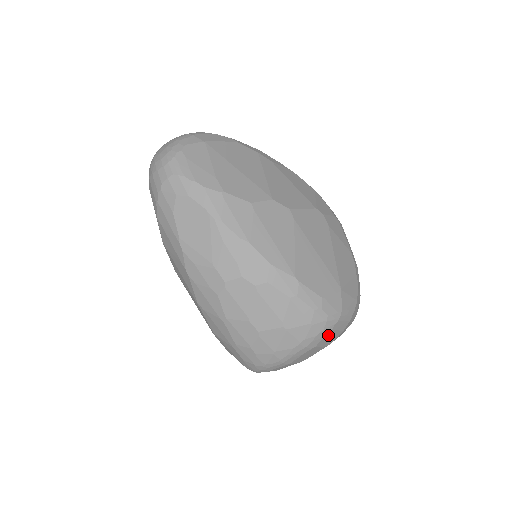
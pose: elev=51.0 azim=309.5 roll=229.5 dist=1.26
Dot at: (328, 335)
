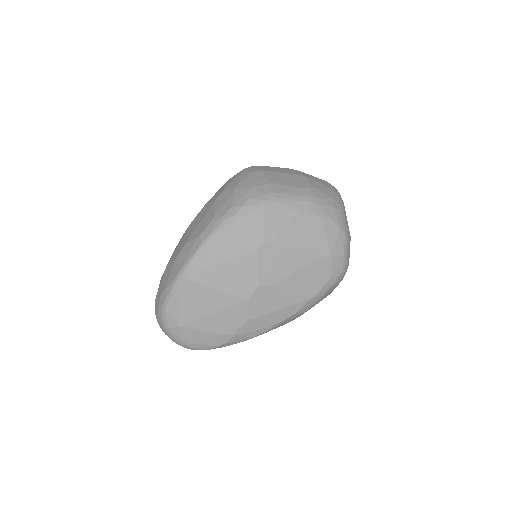
Dot at: occluded
